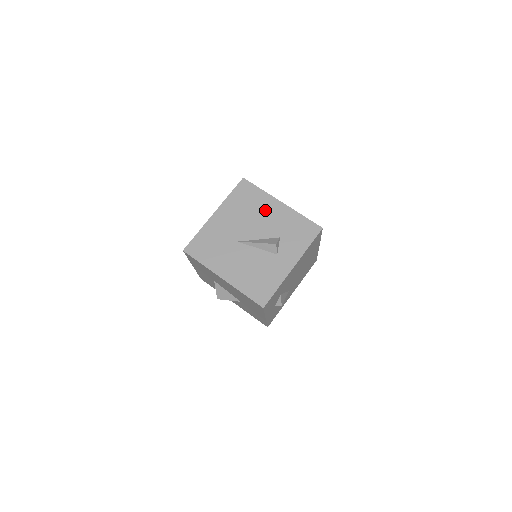
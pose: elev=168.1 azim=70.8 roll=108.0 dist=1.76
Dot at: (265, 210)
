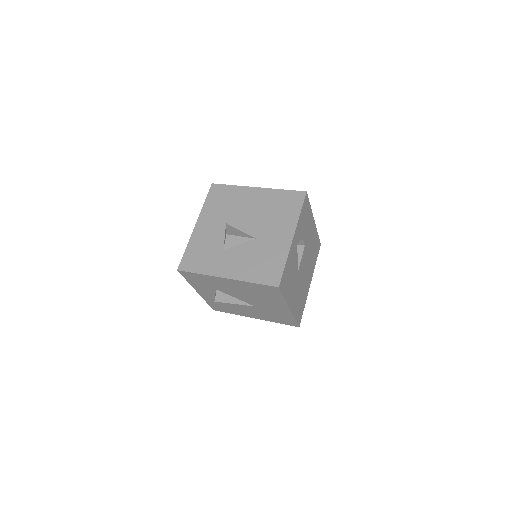
Dot at: occluded
